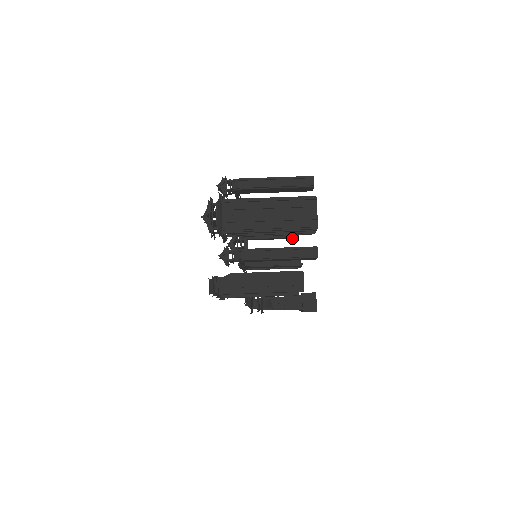
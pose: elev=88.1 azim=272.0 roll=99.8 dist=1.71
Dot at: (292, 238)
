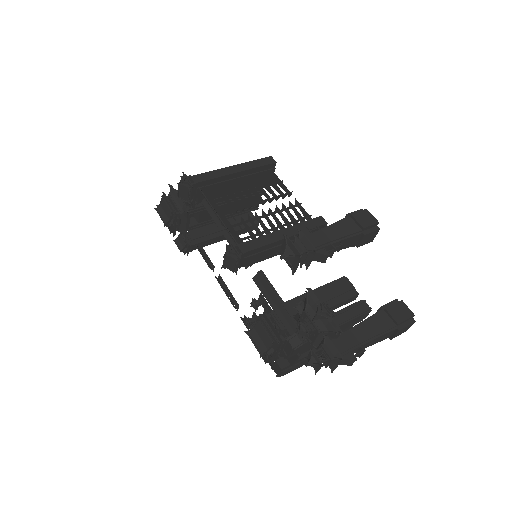
Dot at: occluded
